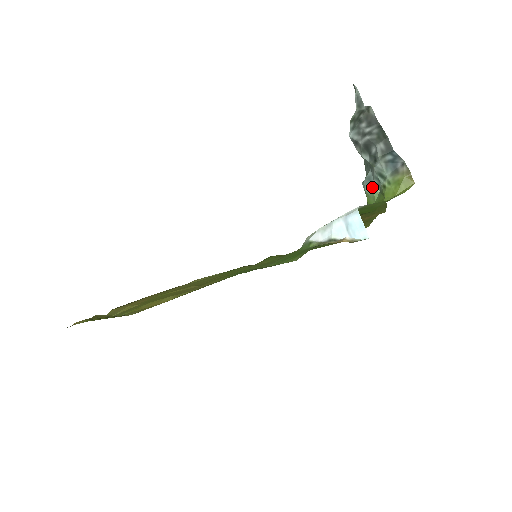
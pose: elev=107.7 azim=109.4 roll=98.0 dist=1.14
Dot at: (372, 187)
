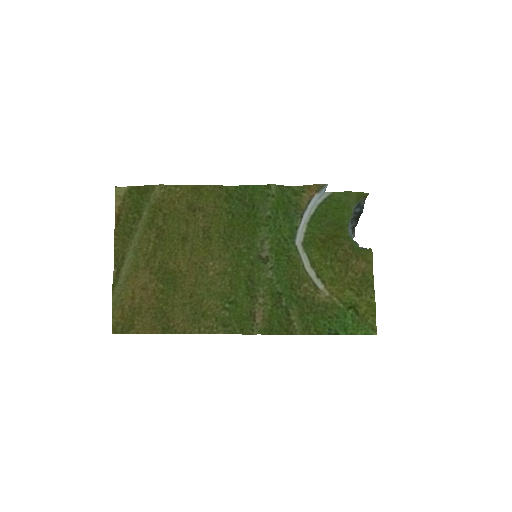
Dot at: (349, 222)
